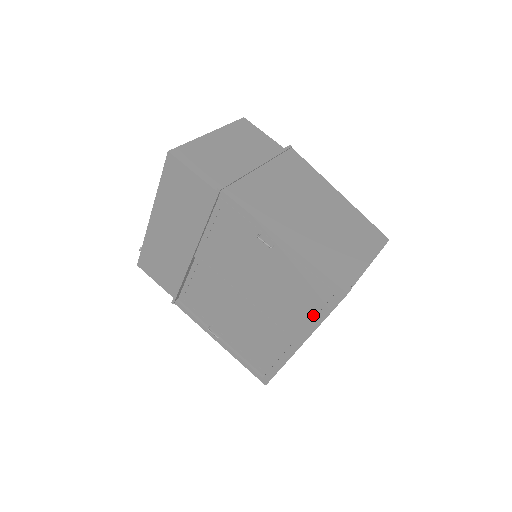
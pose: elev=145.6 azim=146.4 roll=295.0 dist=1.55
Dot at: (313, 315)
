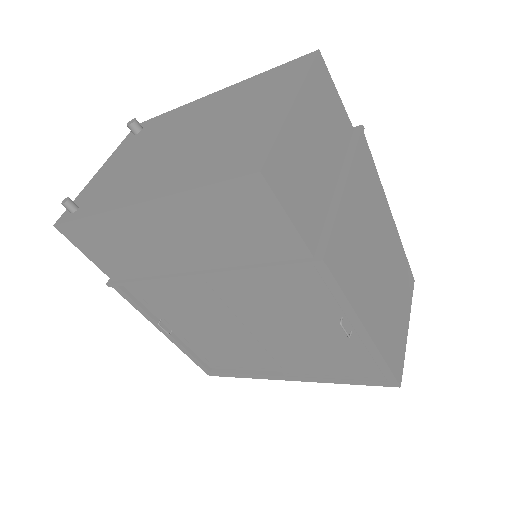
Dot at: (337, 378)
